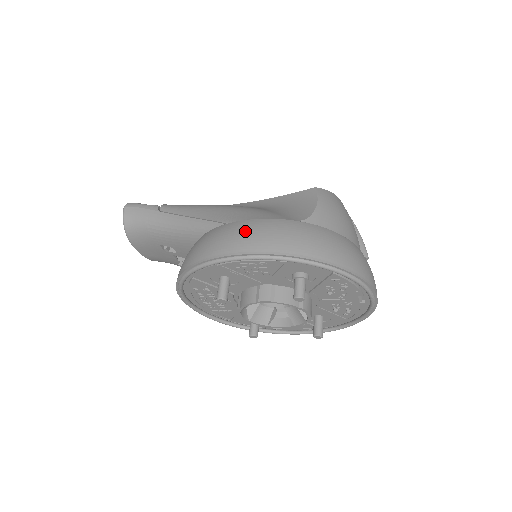
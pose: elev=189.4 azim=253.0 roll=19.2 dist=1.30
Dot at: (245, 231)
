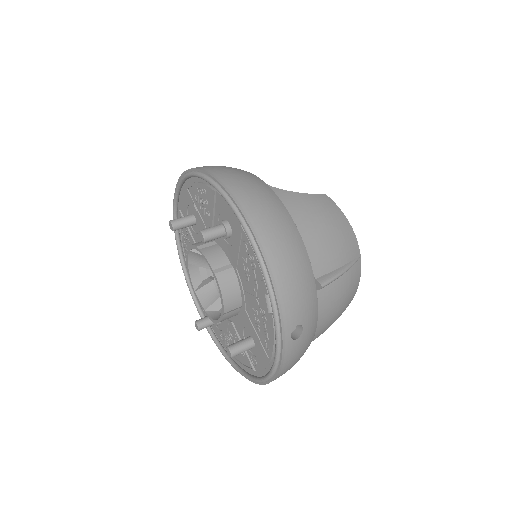
Dot at: occluded
